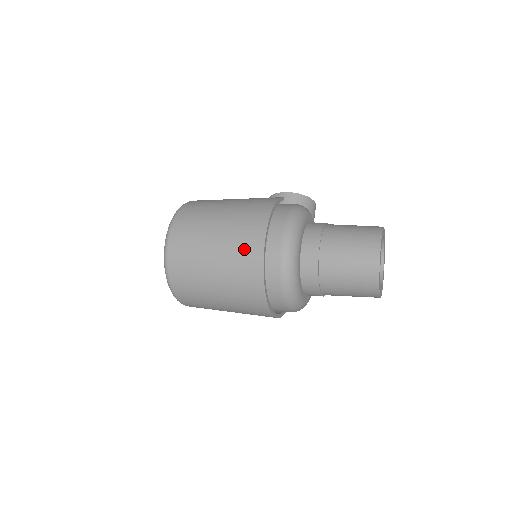
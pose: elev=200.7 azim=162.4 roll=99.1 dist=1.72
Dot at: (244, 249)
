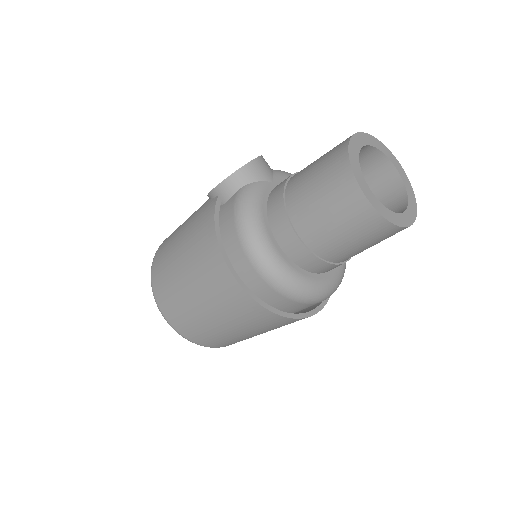
Dot at: (233, 304)
